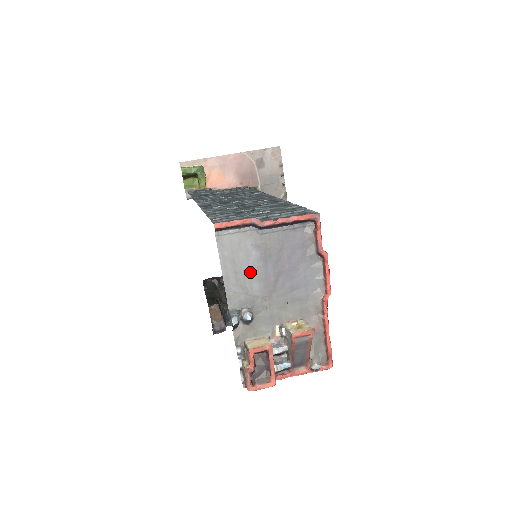
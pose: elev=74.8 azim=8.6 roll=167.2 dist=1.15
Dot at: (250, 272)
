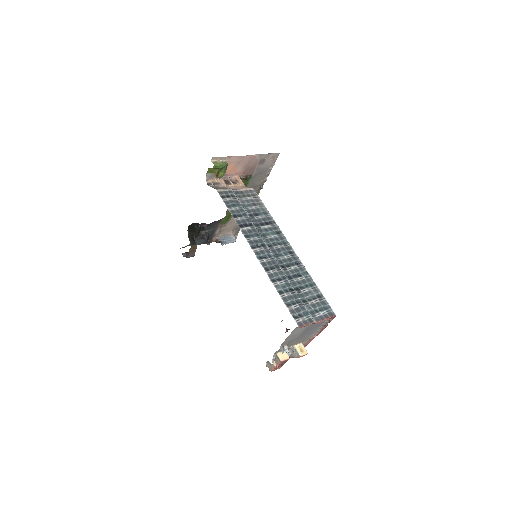
Dot at: (297, 335)
